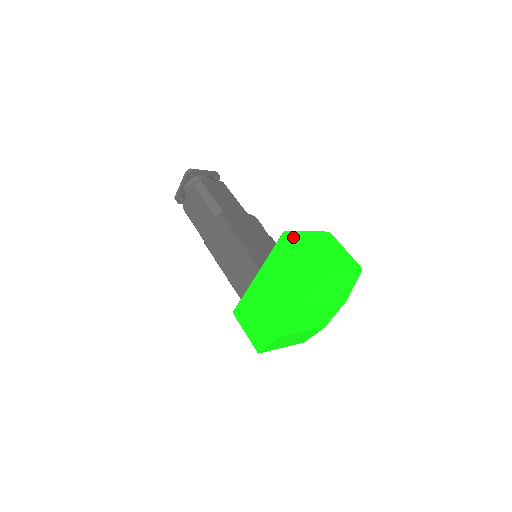
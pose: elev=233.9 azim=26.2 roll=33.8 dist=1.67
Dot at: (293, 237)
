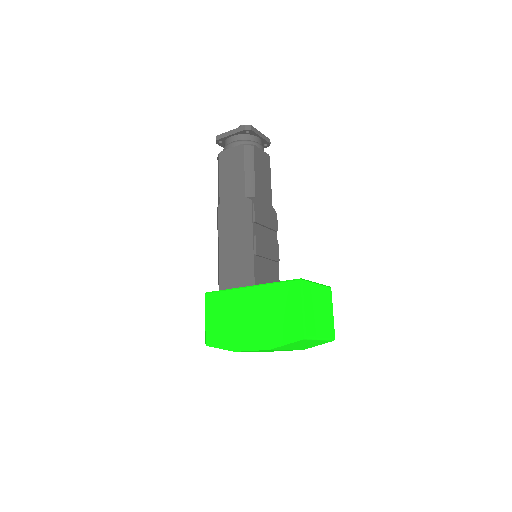
Dot at: (305, 289)
